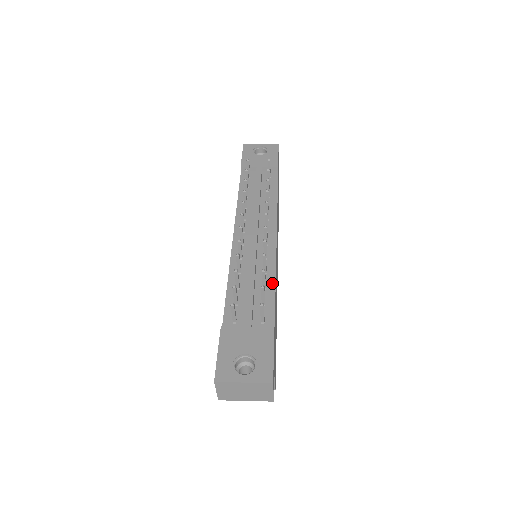
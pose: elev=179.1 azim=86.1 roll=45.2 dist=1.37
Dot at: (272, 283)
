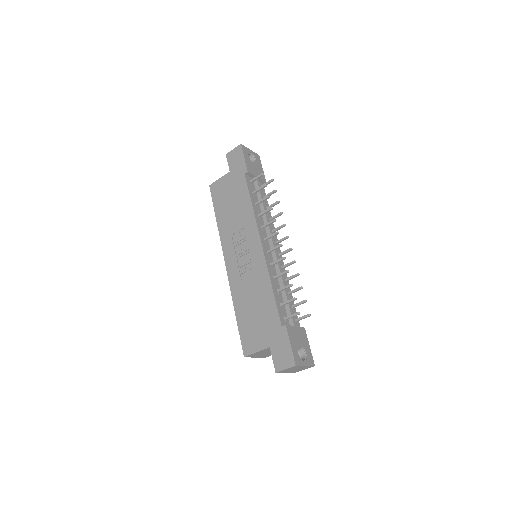
Dot at: occluded
